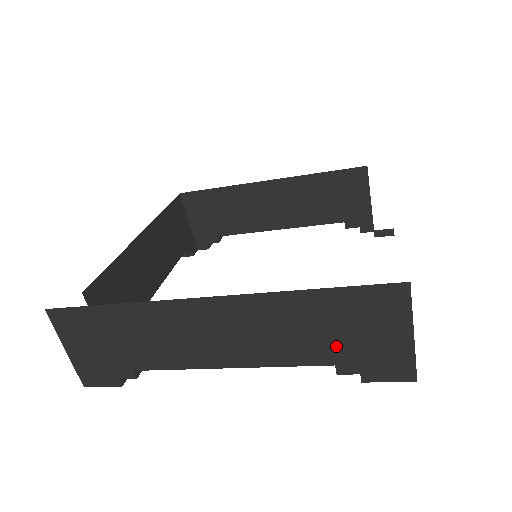
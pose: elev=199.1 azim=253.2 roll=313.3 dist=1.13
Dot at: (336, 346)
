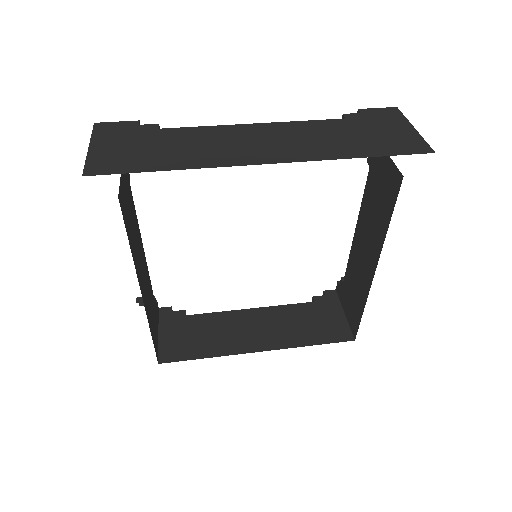
Dot at: occluded
